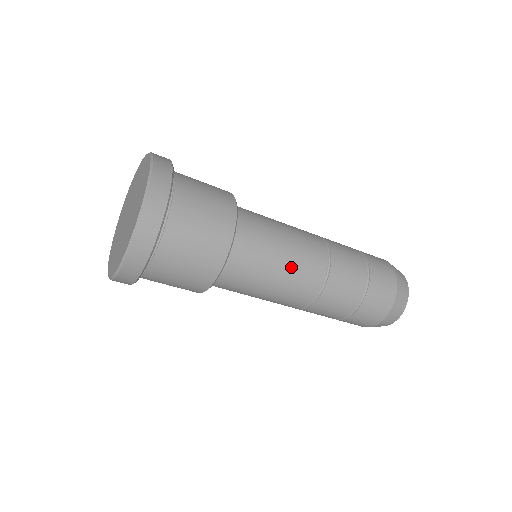
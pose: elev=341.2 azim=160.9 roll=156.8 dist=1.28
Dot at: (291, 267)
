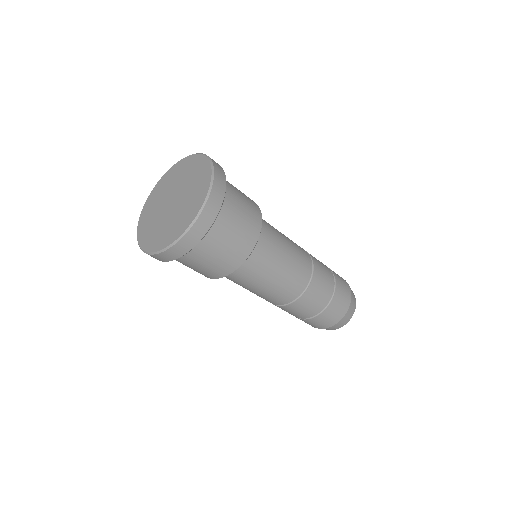
Dot at: (283, 278)
